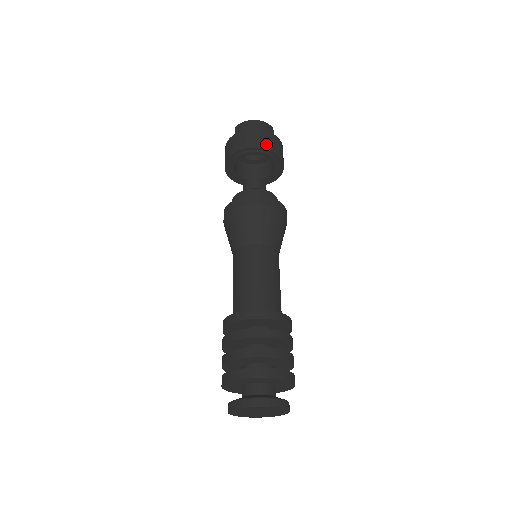
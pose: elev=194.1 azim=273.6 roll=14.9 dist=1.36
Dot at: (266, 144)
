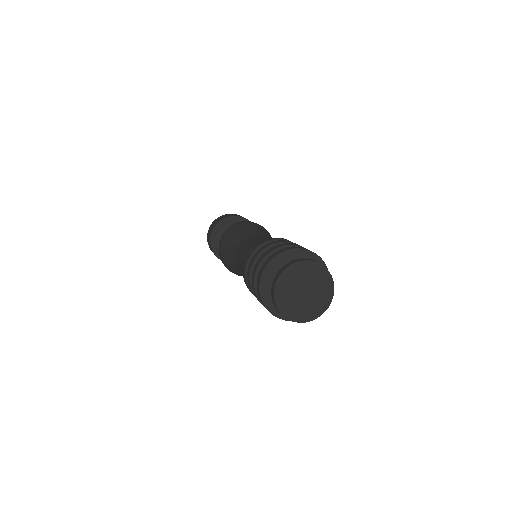
Dot at: occluded
